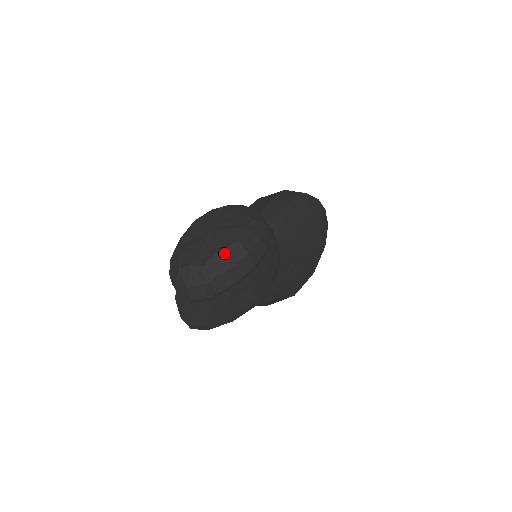
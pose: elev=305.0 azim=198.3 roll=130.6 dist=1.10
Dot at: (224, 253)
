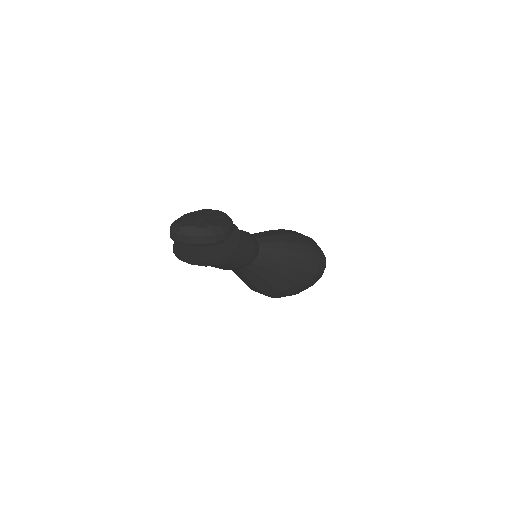
Dot at: (193, 228)
